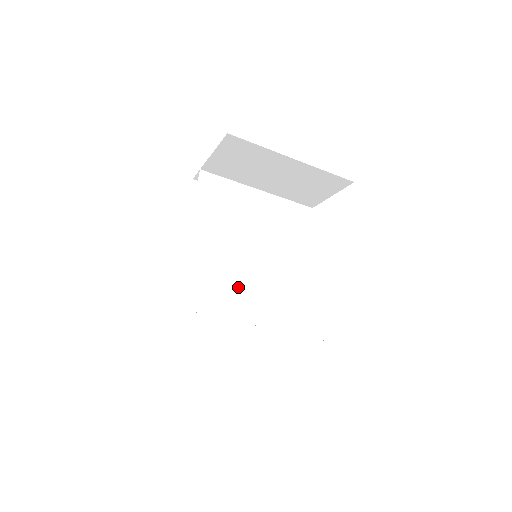
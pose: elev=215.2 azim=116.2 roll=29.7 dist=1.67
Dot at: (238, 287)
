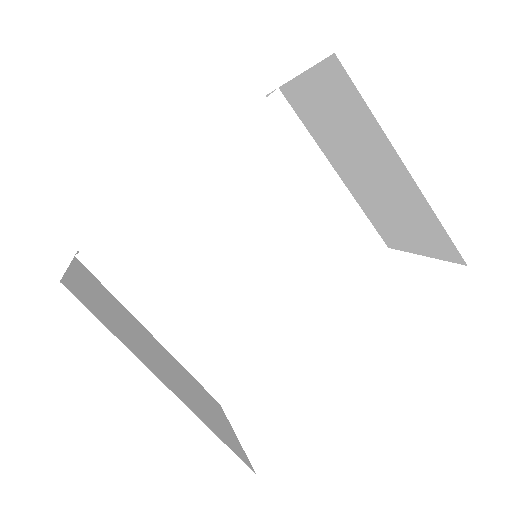
Dot at: (206, 275)
